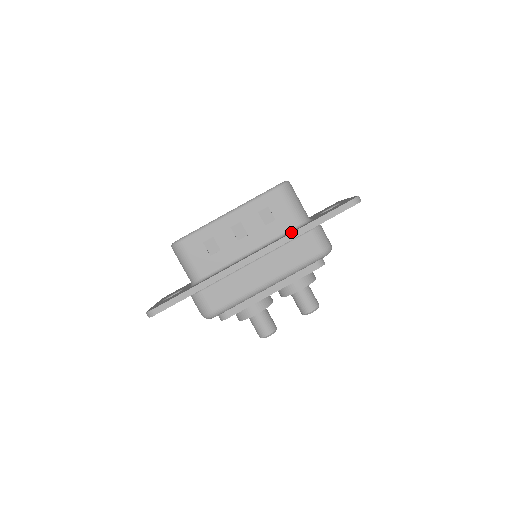
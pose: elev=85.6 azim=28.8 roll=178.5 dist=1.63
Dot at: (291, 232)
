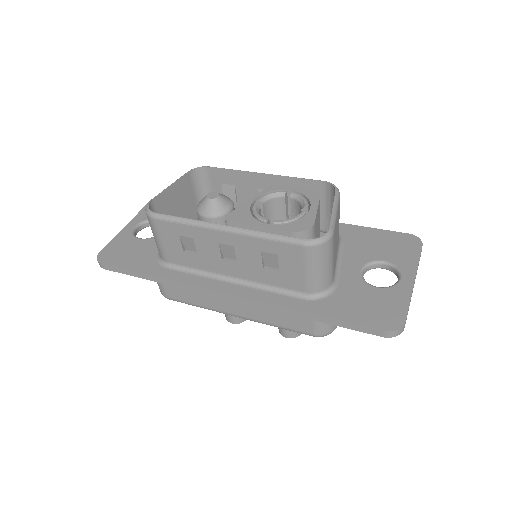
Dot at: (286, 301)
